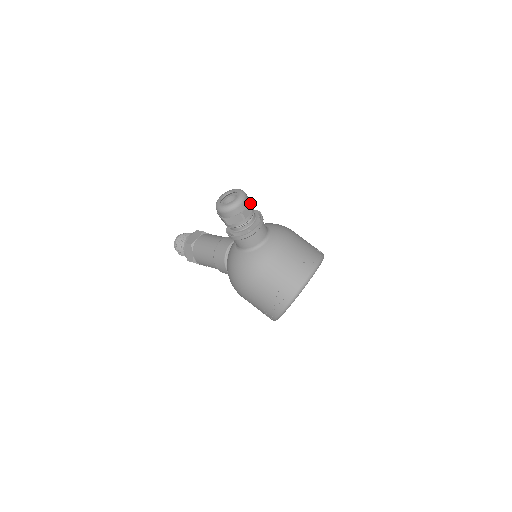
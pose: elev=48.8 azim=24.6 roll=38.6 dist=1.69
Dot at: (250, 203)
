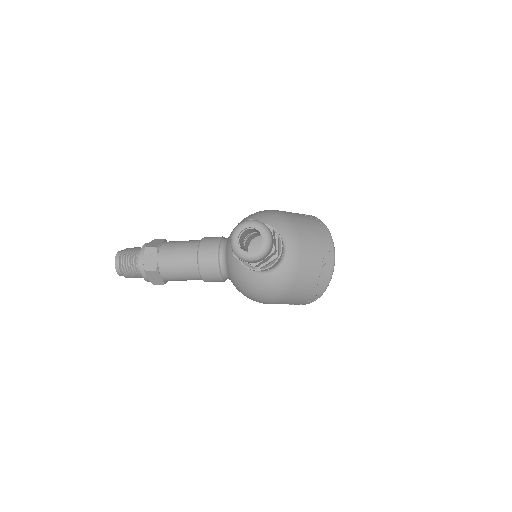
Dot at: (273, 231)
